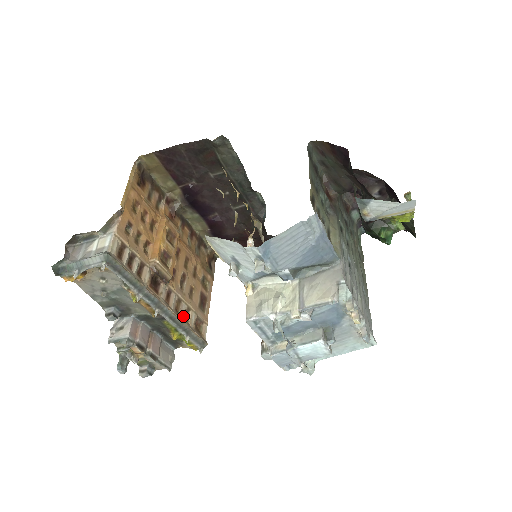
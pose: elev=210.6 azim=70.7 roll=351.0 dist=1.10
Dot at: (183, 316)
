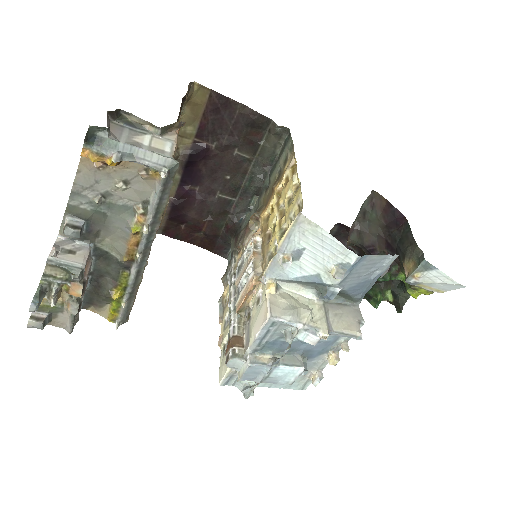
Dot at: occluded
